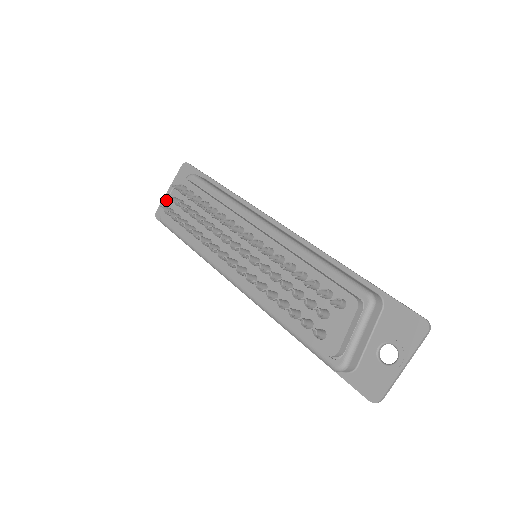
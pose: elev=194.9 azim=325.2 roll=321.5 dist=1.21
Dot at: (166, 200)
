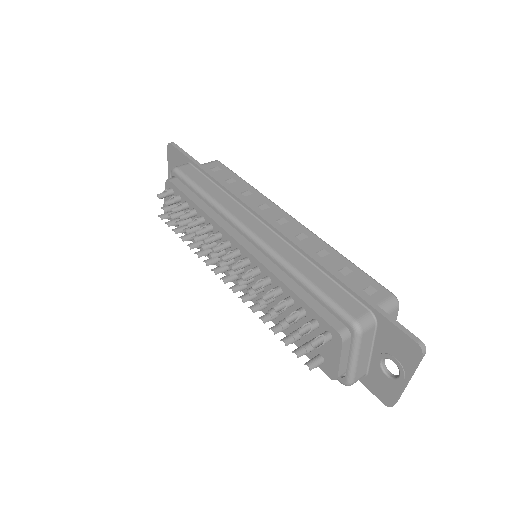
Dot at: occluded
